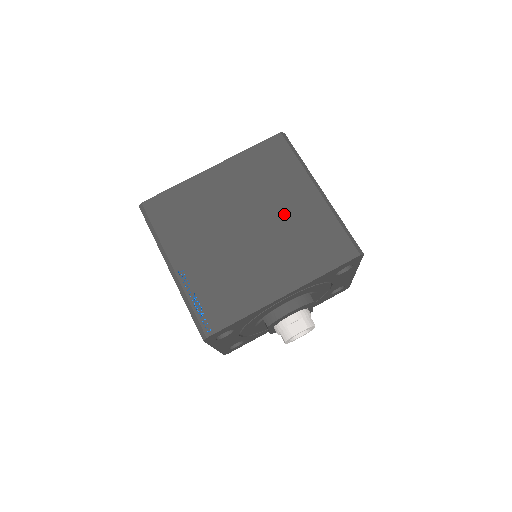
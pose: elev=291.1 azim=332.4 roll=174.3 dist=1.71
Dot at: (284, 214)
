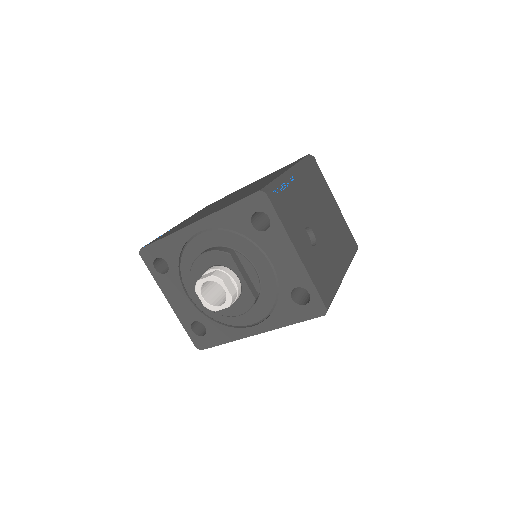
Dot at: occluded
